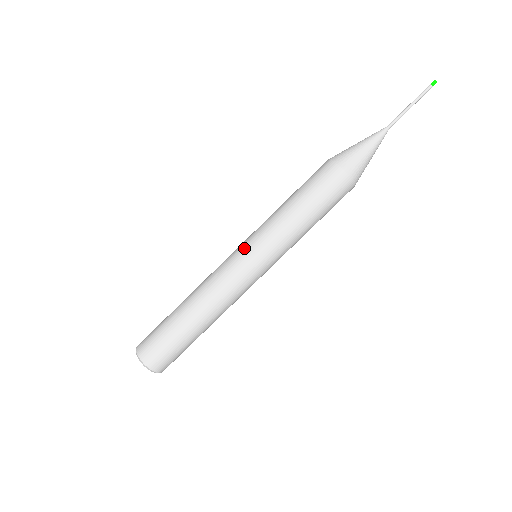
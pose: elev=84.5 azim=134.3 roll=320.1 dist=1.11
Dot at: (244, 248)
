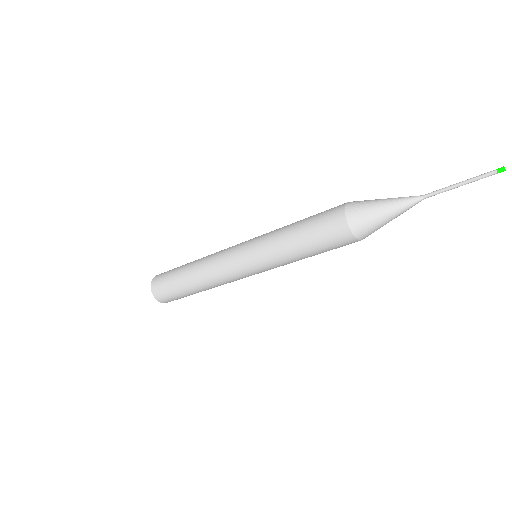
Dot at: (252, 272)
